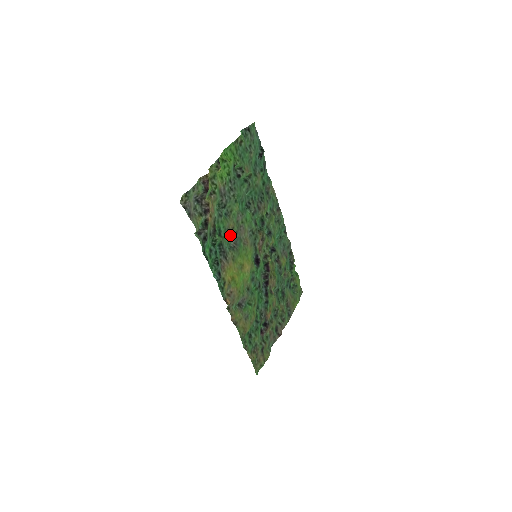
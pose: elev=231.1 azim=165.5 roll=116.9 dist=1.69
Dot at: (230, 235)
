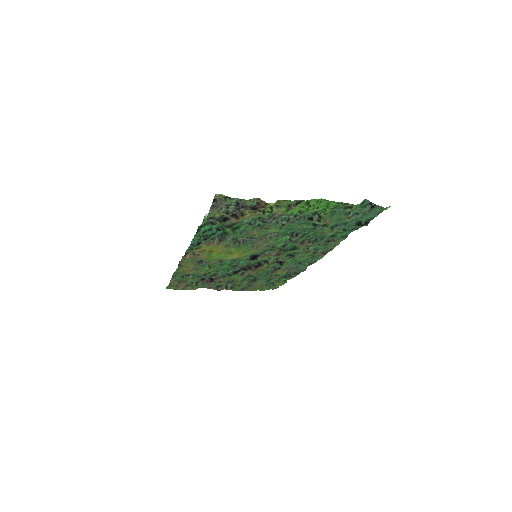
Dot at: (246, 234)
